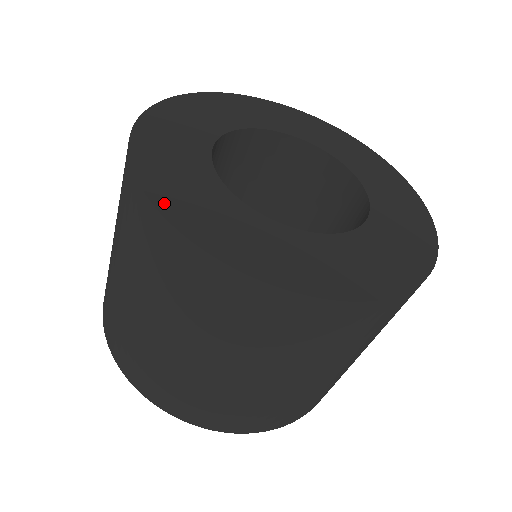
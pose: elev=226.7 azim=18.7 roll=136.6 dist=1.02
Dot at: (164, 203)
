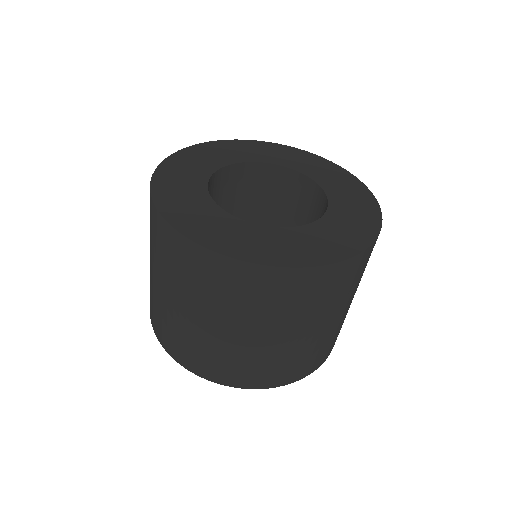
Dot at: (184, 228)
